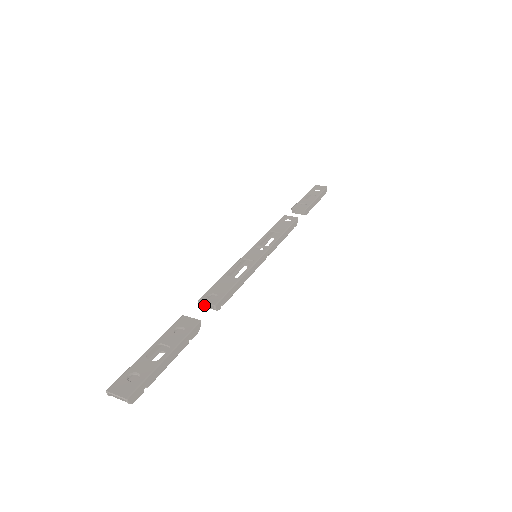
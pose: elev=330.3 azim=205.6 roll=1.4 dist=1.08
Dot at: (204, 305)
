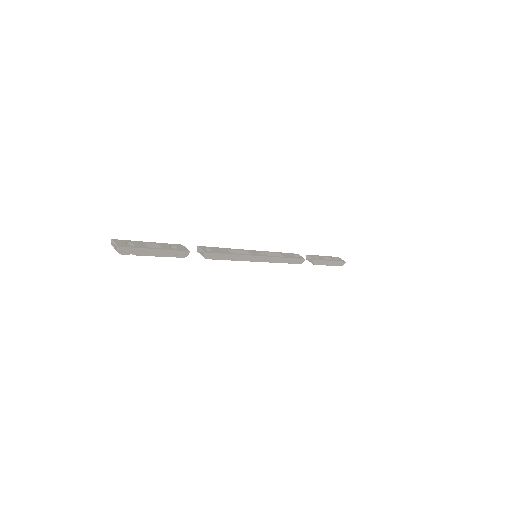
Dot at: (200, 252)
